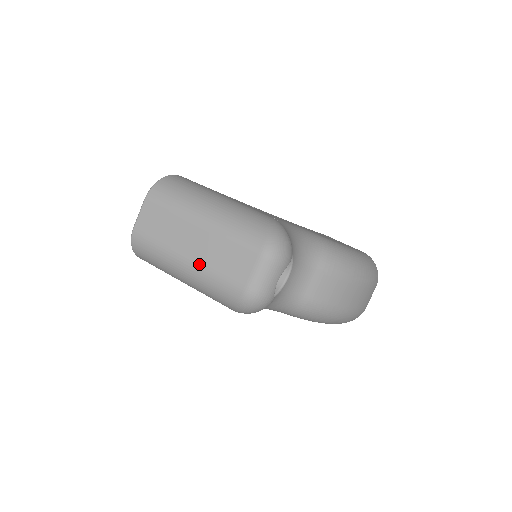
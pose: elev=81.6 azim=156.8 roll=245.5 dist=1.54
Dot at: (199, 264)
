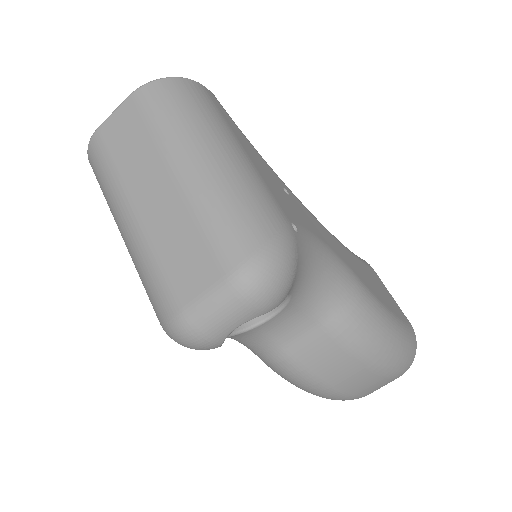
Dot at: (144, 233)
